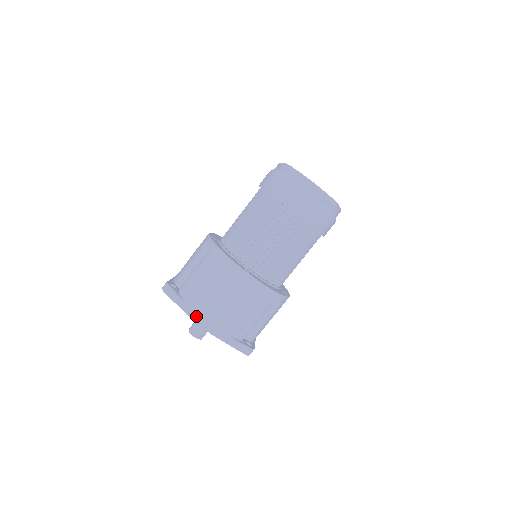
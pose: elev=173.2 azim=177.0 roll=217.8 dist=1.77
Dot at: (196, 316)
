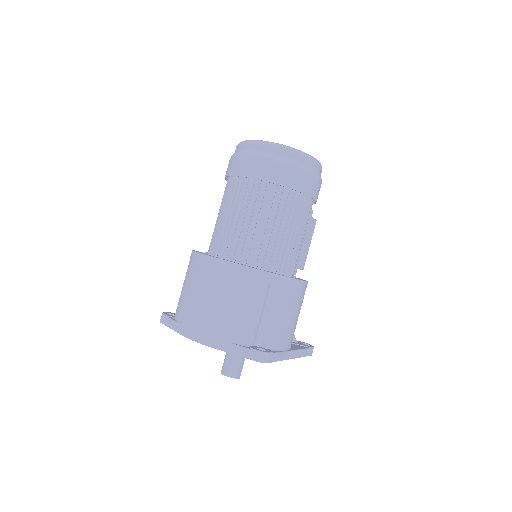
Dot at: (187, 331)
